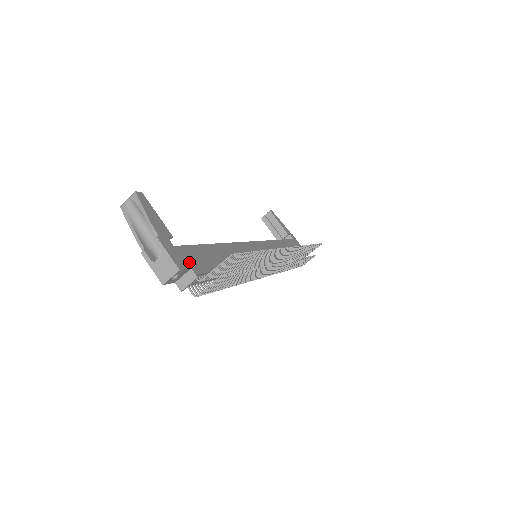
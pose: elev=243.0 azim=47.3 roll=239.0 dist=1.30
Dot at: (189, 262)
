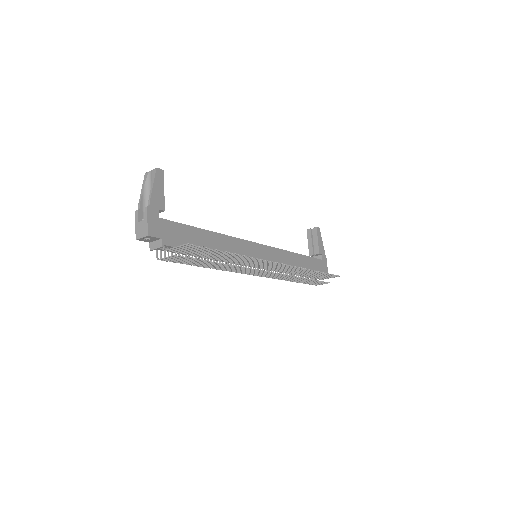
Dot at: (164, 234)
